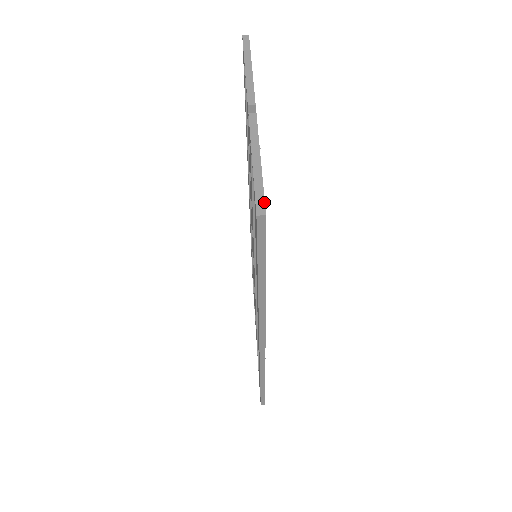
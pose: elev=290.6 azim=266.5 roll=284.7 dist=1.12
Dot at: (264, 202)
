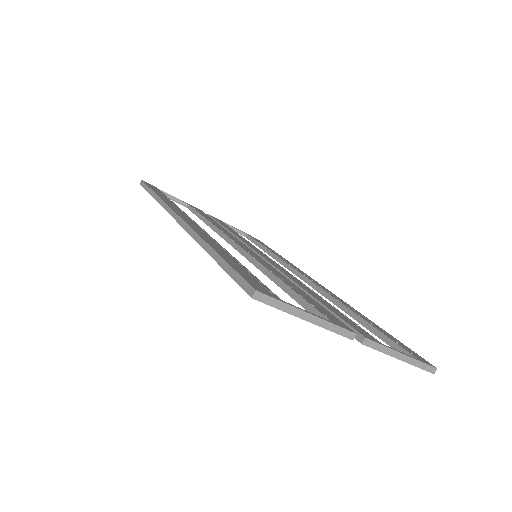
Dot at: (431, 366)
